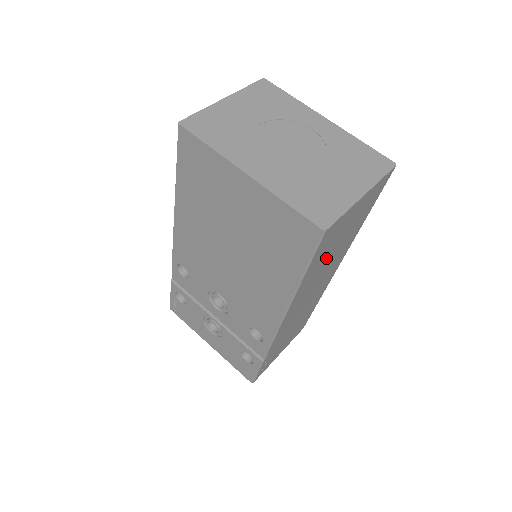
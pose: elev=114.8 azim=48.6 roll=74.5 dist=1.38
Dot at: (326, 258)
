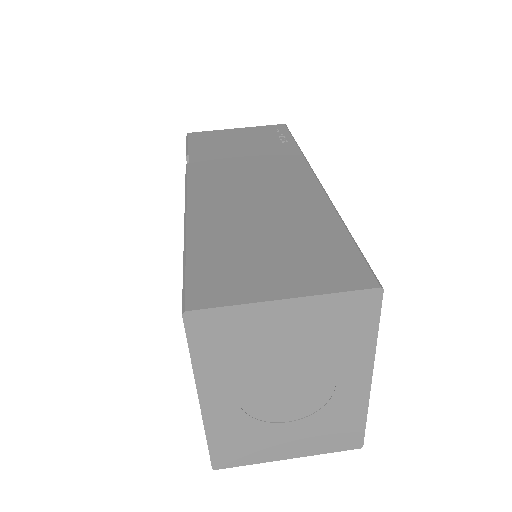
Dot at: occluded
